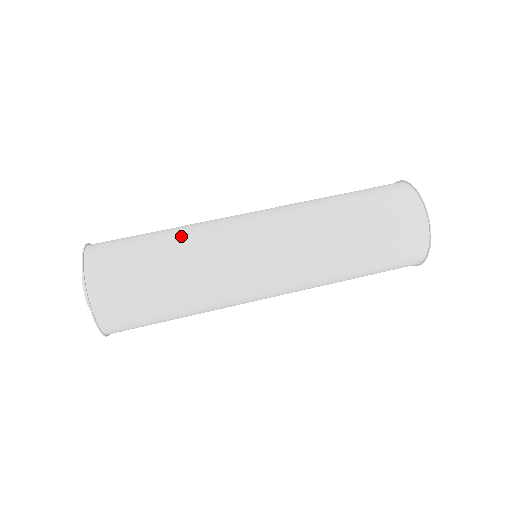
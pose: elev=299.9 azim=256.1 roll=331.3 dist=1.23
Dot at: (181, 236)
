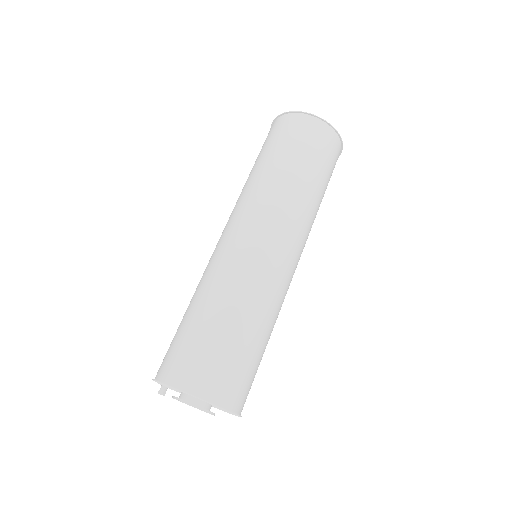
Dot at: (235, 302)
